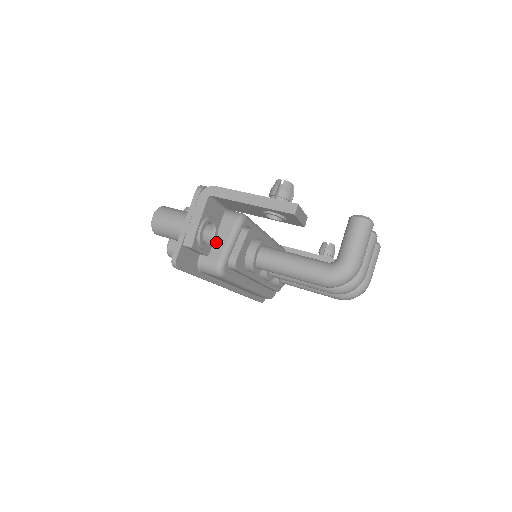
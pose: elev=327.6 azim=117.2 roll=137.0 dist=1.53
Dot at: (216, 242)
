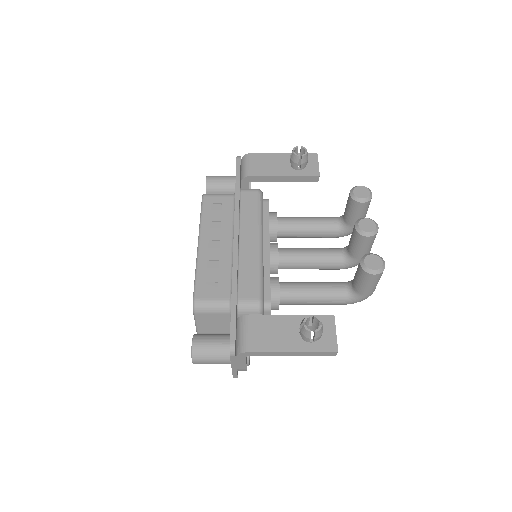
Dot at: occluded
